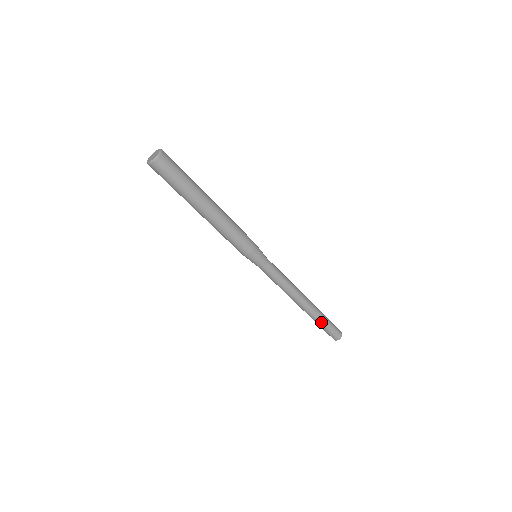
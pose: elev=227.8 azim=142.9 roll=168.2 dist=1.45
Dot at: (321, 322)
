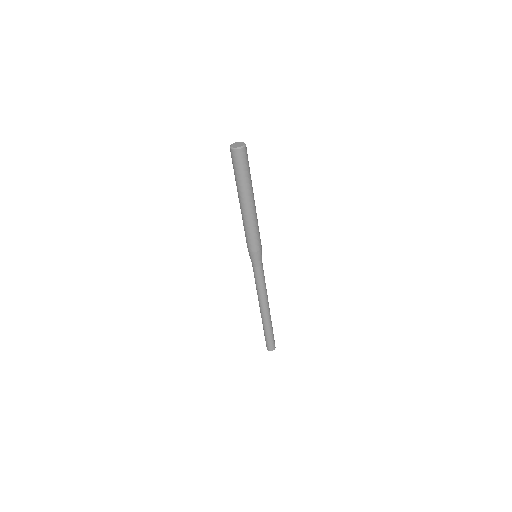
Dot at: (271, 329)
